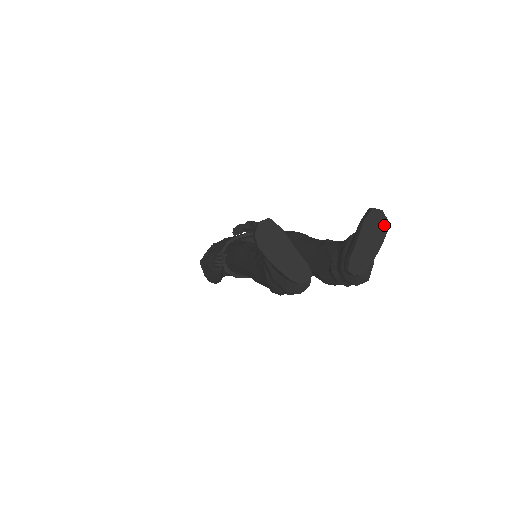
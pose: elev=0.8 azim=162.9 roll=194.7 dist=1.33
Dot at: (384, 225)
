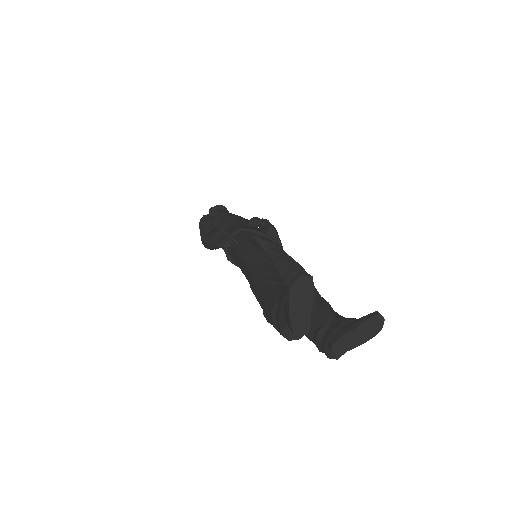
Dot at: (378, 330)
